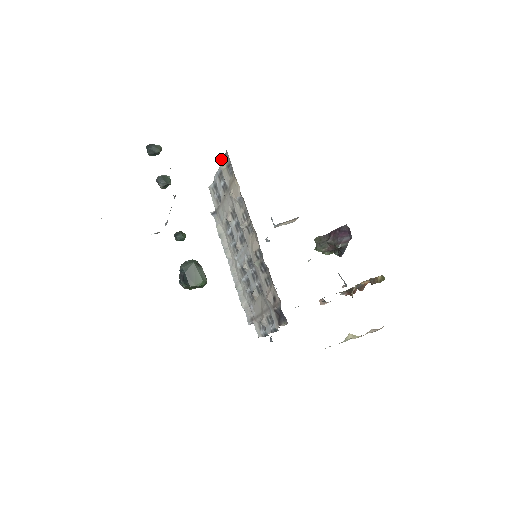
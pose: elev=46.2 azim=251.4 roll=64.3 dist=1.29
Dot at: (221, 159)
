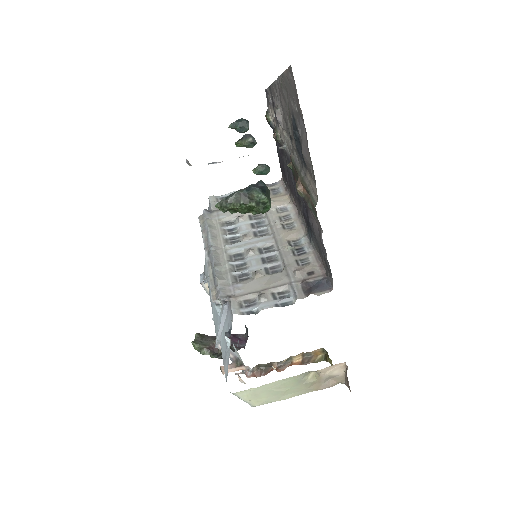
Dot at: occluded
